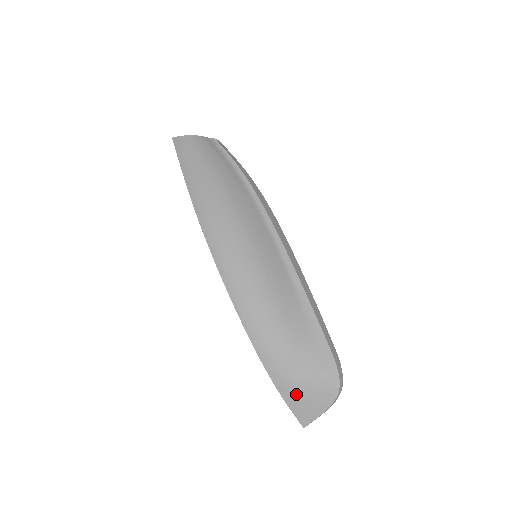
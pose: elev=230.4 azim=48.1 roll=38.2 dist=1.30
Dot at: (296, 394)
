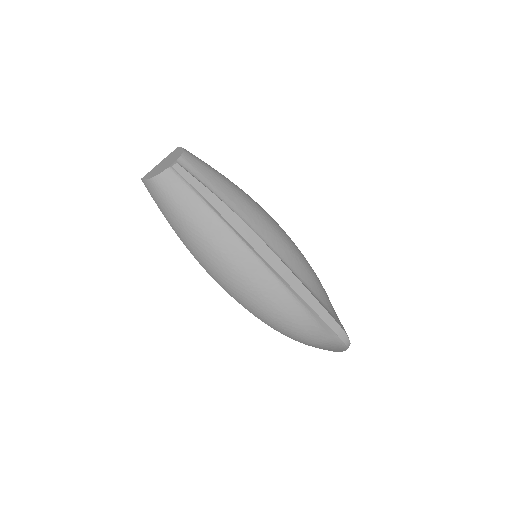
Dot at: (319, 347)
